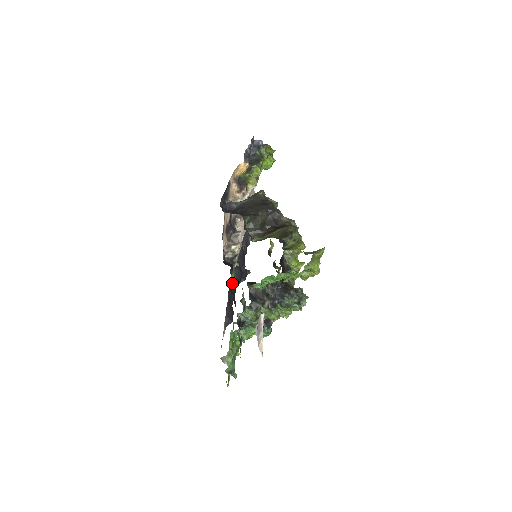
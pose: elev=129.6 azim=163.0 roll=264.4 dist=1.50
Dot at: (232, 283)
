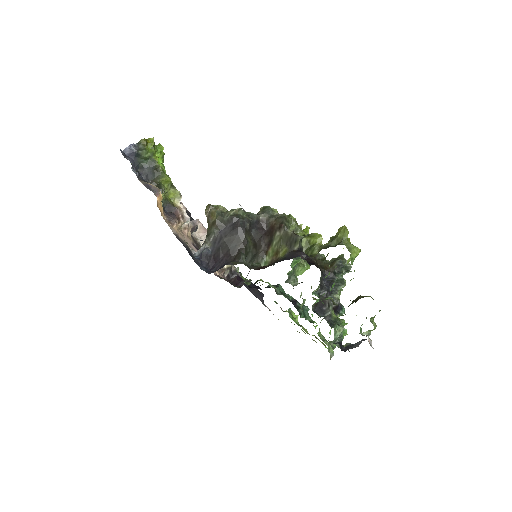
Dot at: occluded
